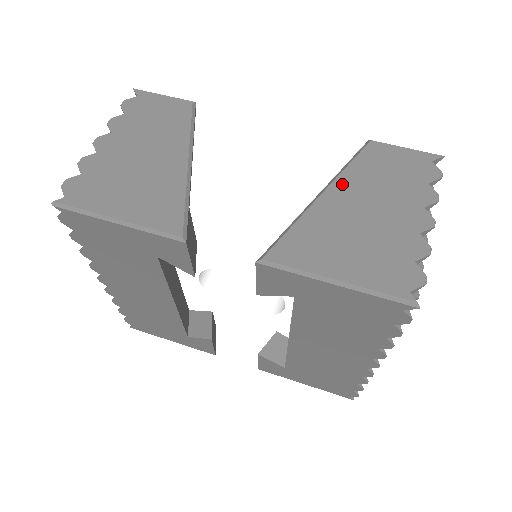
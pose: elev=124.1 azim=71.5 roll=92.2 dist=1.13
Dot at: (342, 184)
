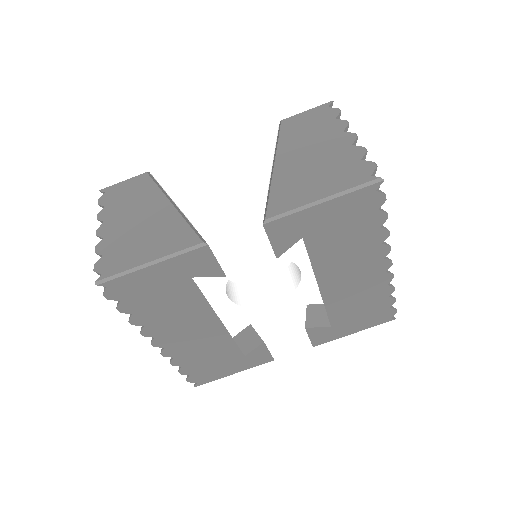
Dot at: (283, 152)
